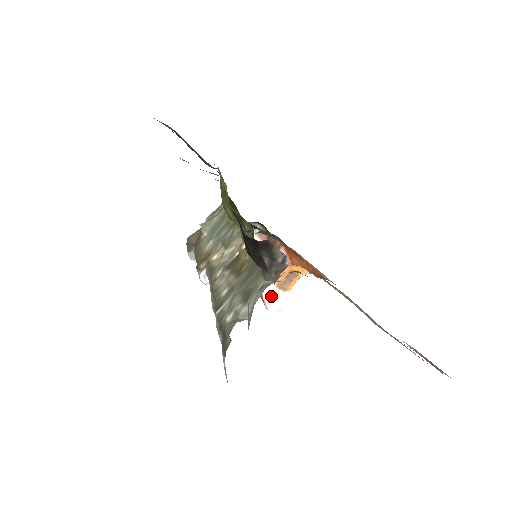
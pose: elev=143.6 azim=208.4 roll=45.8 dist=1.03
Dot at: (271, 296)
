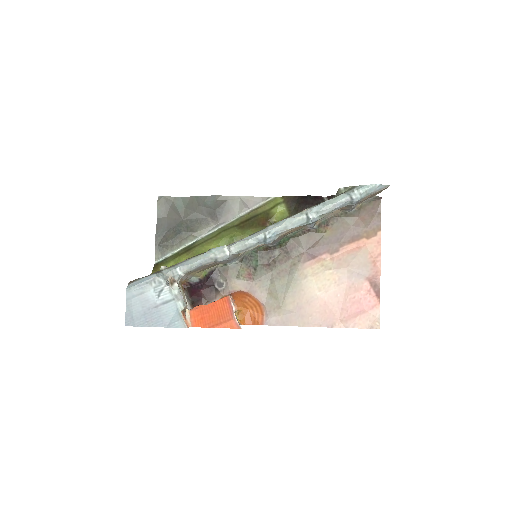
Dot at: occluded
